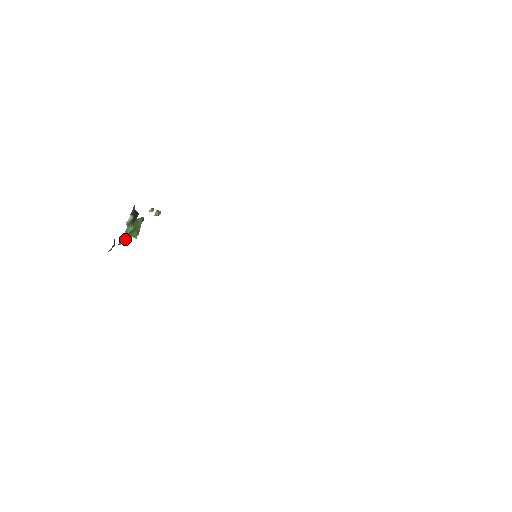
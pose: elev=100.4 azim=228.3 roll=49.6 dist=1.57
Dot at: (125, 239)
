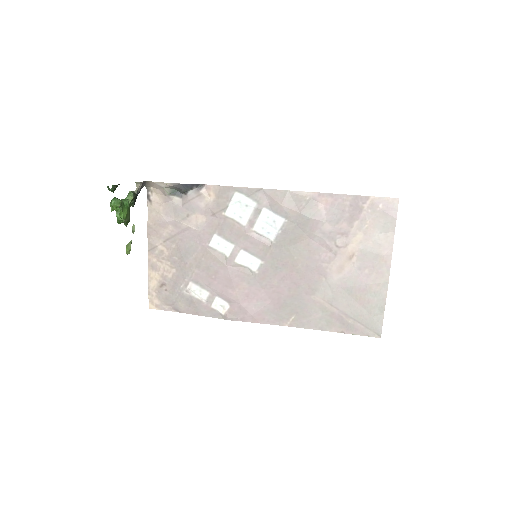
Dot at: (121, 201)
